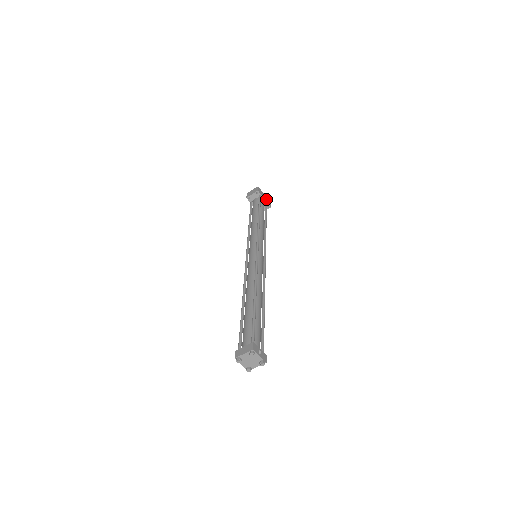
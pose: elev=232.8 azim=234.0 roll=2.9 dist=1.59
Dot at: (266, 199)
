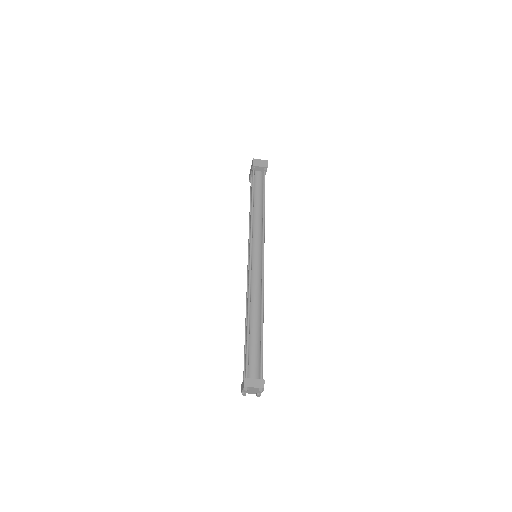
Dot at: occluded
